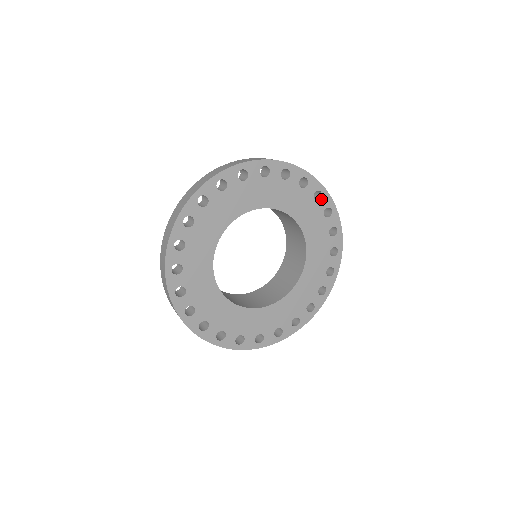
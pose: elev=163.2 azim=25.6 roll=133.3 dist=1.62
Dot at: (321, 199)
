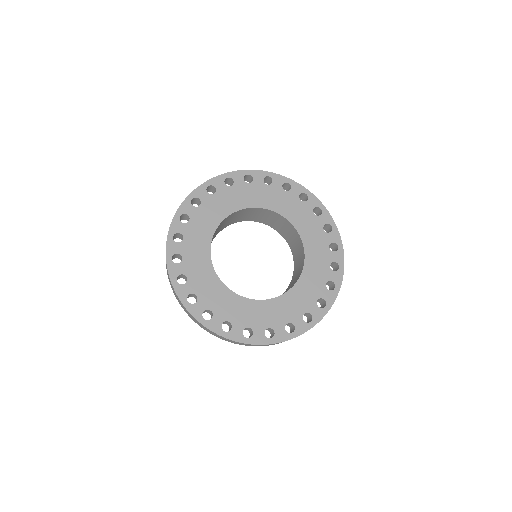
Dot at: (308, 200)
